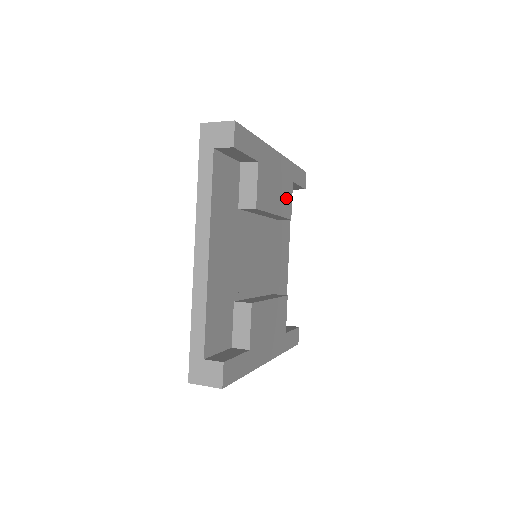
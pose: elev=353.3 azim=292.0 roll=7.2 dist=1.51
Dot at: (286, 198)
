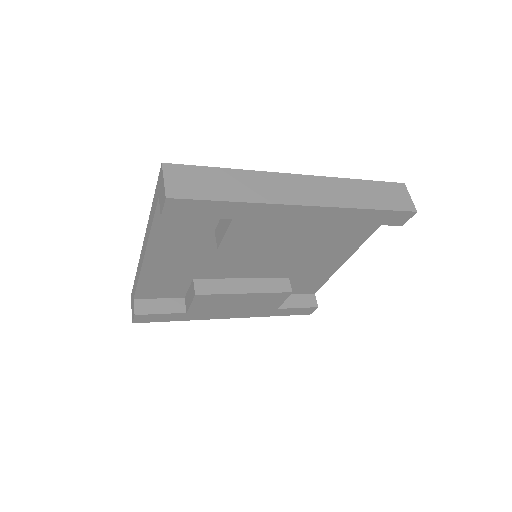
Dot at: (319, 237)
